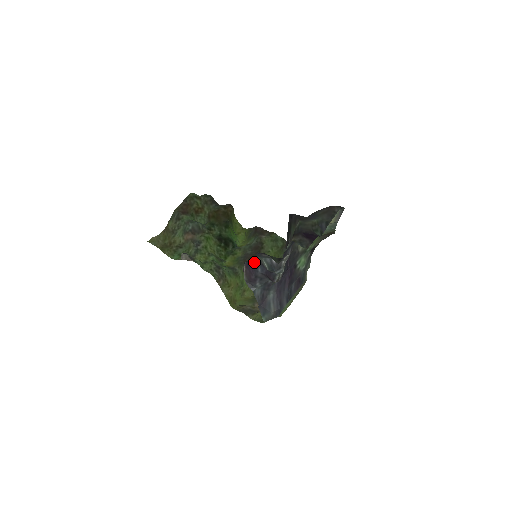
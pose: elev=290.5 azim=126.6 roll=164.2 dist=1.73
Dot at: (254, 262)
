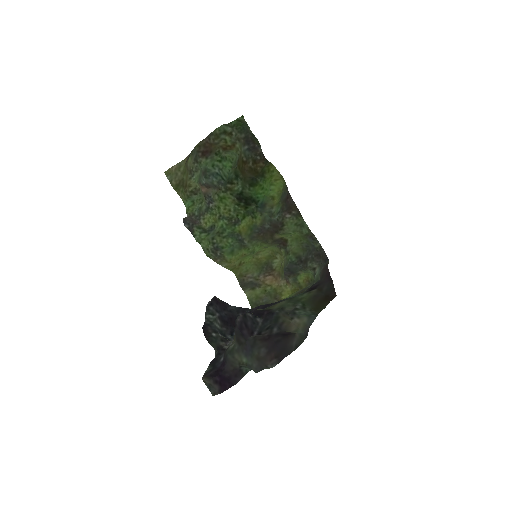
Dot at: (215, 309)
